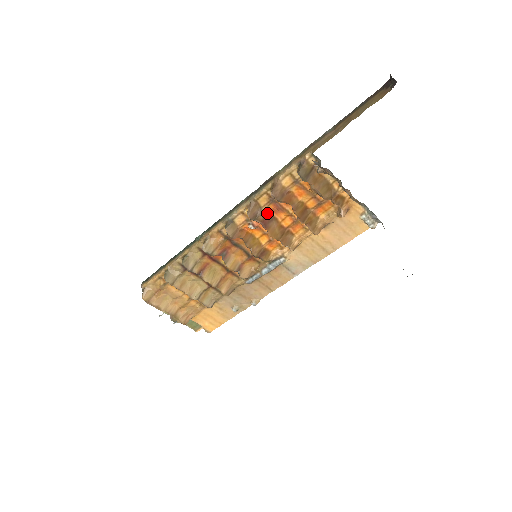
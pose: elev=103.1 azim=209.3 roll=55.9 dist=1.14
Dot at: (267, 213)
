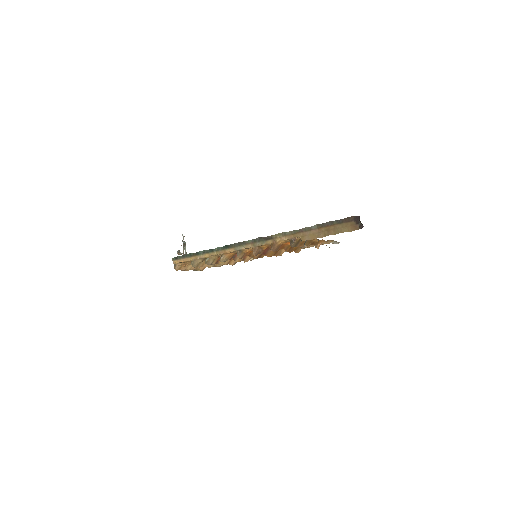
Dot at: (266, 248)
